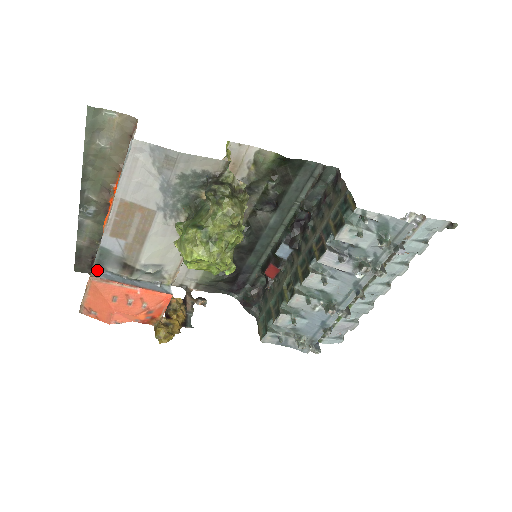
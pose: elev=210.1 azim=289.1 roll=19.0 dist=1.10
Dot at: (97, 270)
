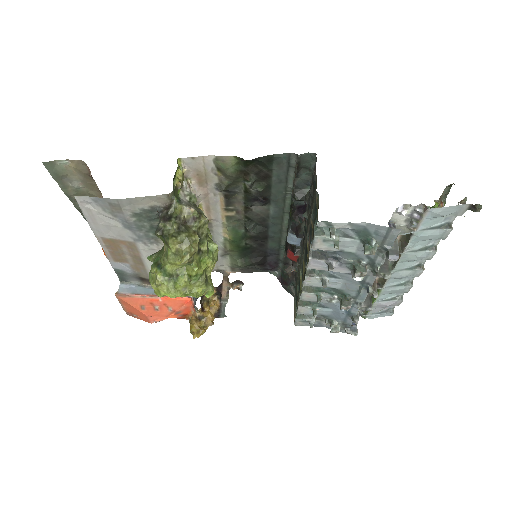
Dot at: (122, 285)
